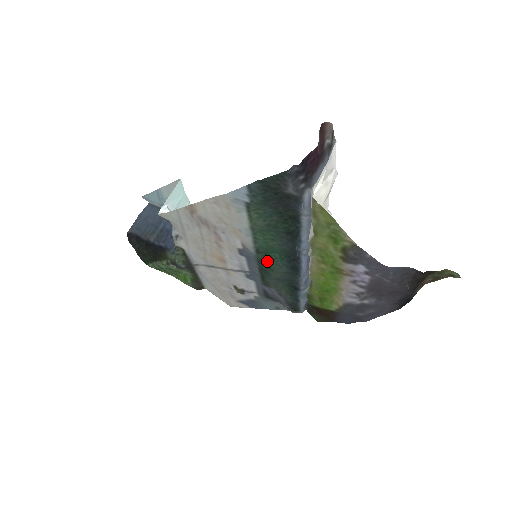
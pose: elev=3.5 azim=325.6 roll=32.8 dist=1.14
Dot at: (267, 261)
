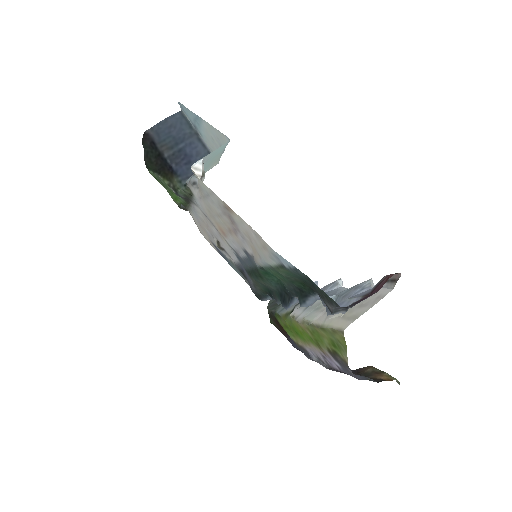
Dot at: (264, 276)
